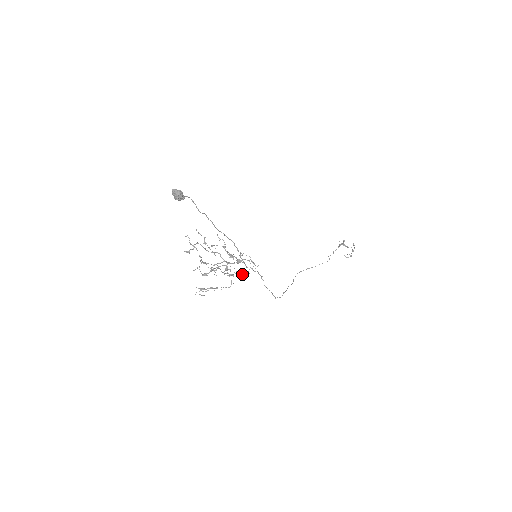
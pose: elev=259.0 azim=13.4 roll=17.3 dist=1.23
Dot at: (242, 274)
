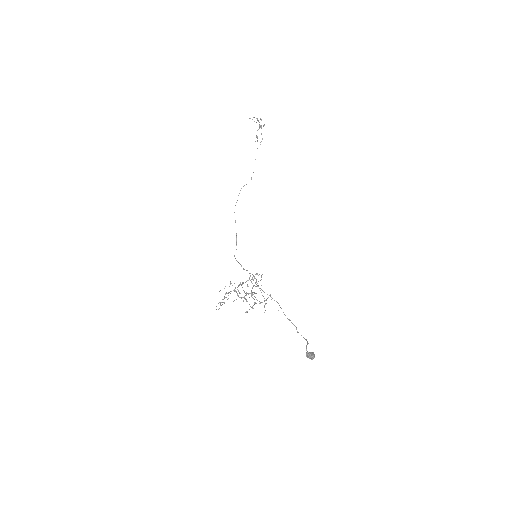
Dot at: occluded
